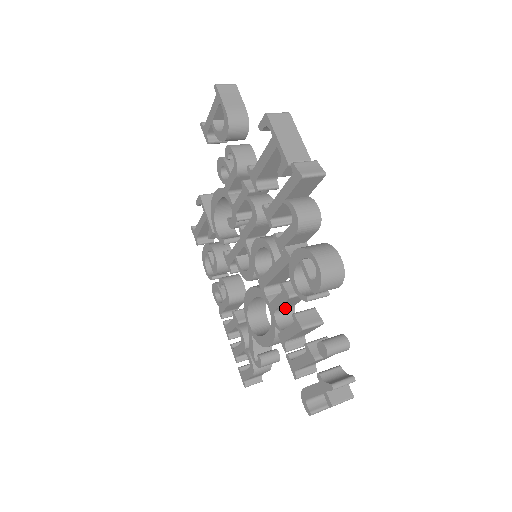
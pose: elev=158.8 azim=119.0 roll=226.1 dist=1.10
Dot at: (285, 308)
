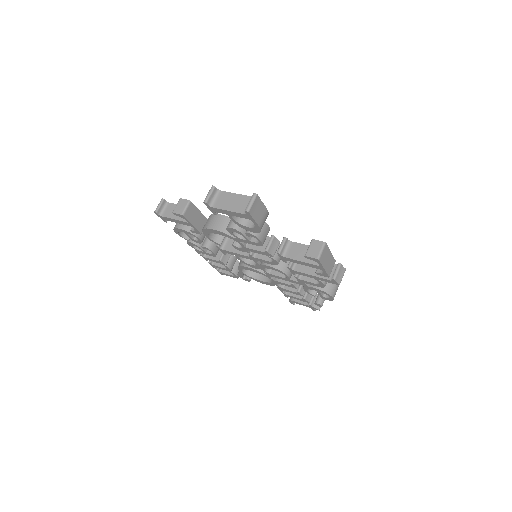
Dot at: occluded
